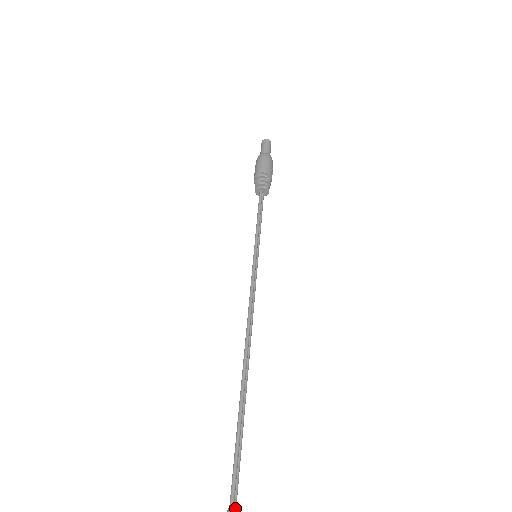
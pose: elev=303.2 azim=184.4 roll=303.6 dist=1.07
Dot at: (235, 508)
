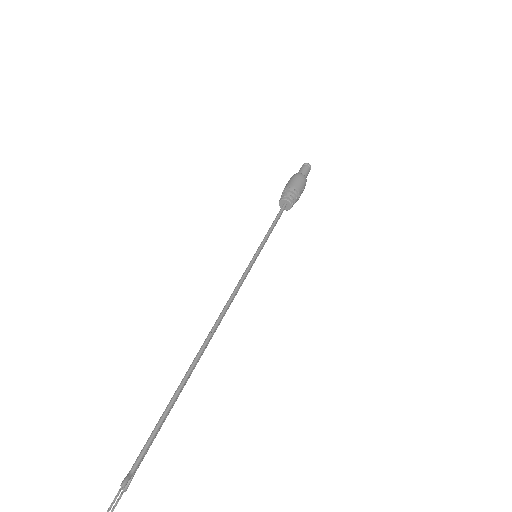
Dot at: (131, 478)
